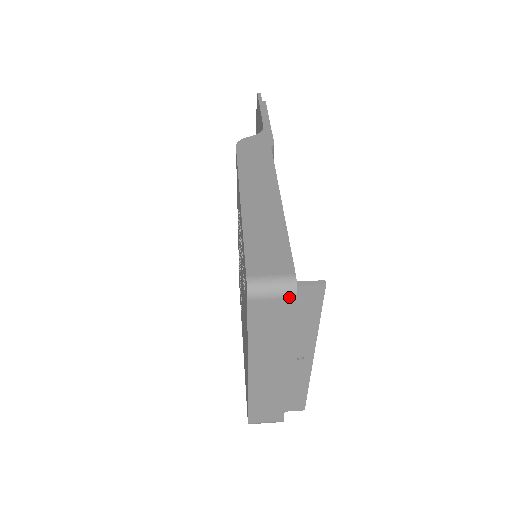
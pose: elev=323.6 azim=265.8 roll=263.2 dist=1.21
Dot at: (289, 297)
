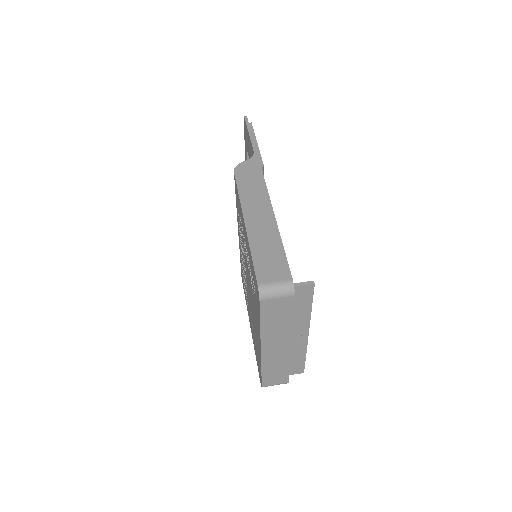
Dot at: (289, 296)
